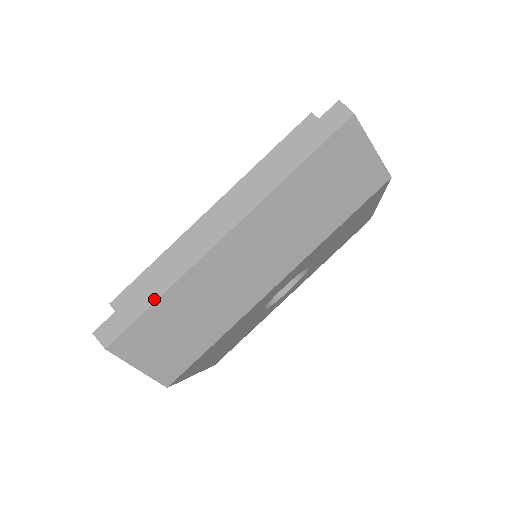
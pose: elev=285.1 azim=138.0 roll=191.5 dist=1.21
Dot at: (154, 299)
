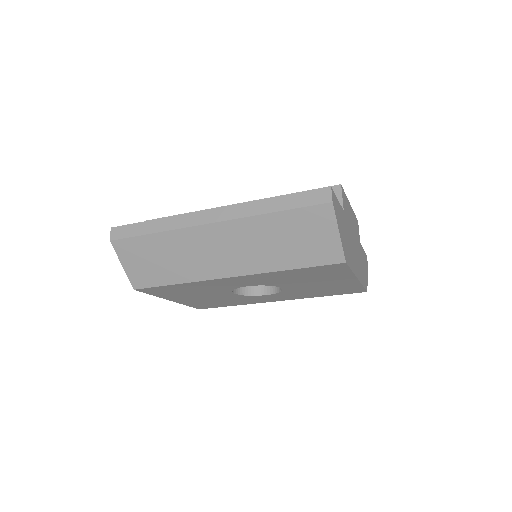
Dot at: (150, 232)
